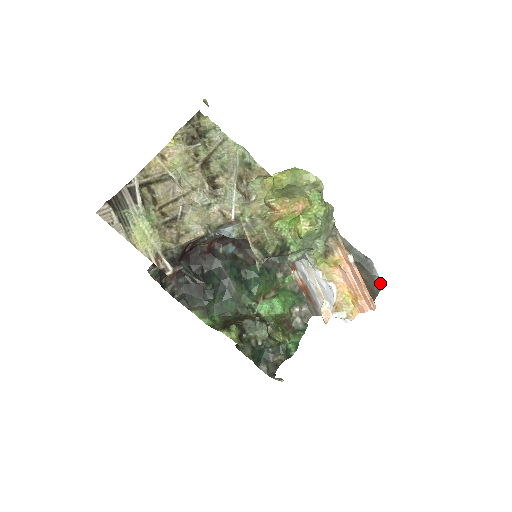
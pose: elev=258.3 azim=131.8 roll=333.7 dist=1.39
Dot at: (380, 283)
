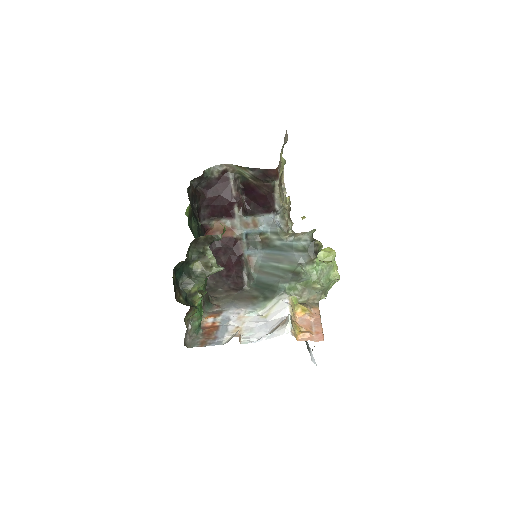
Dot at: occluded
